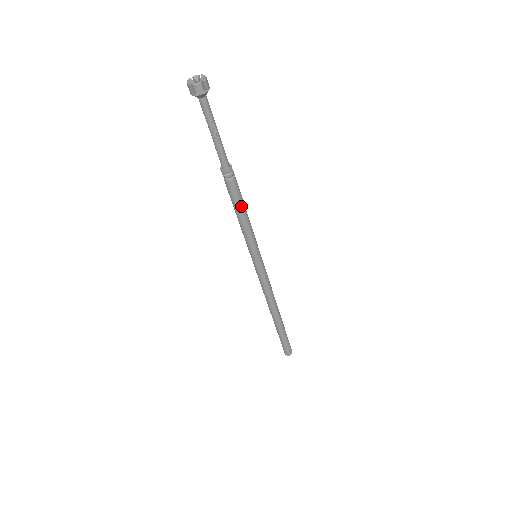
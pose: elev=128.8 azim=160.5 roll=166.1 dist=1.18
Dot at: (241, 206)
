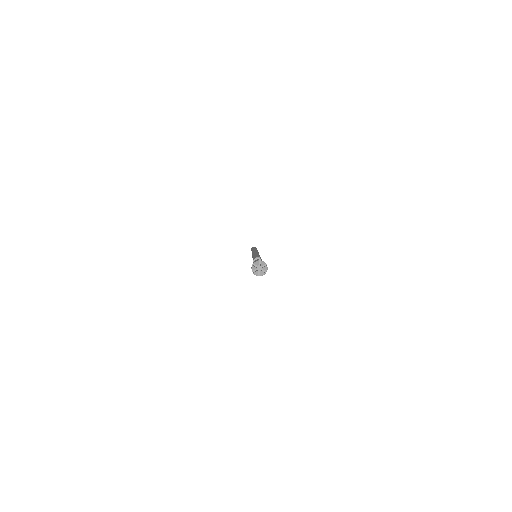
Dot at: occluded
